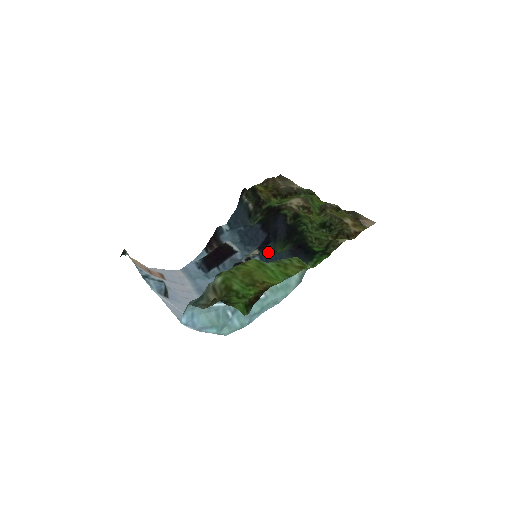
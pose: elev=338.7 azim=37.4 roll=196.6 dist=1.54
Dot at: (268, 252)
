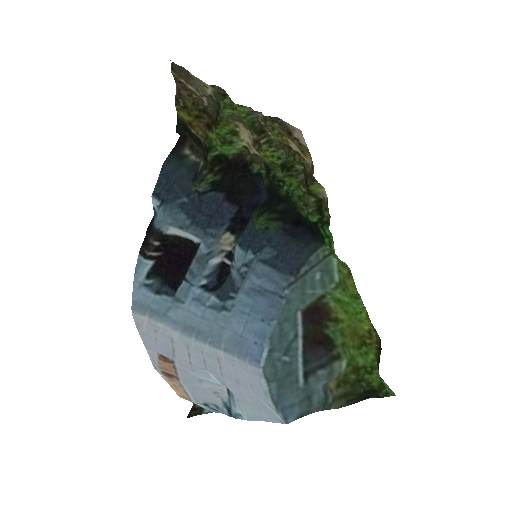
Dot at: (249, 235)
